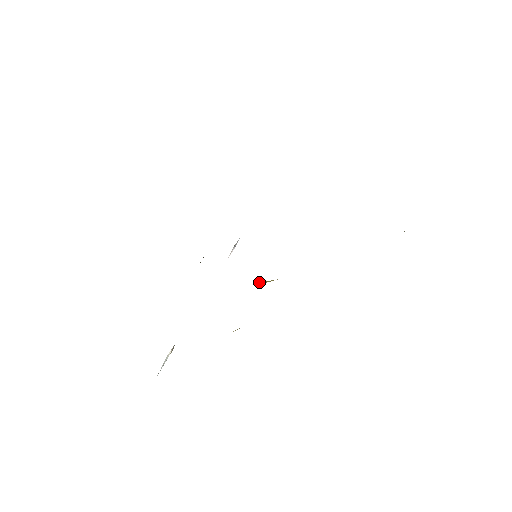
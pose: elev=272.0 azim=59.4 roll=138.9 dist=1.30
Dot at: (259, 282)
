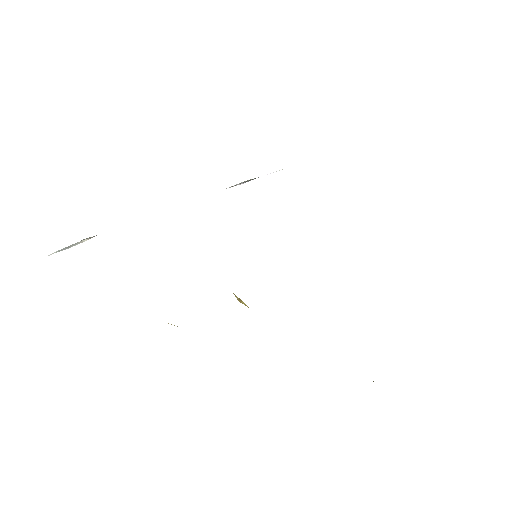
Dot at: occluded
